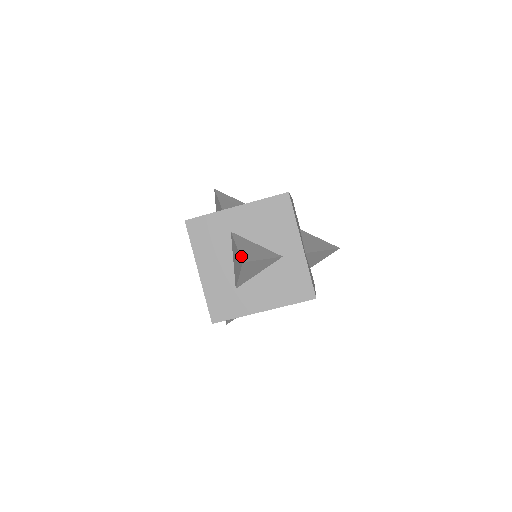
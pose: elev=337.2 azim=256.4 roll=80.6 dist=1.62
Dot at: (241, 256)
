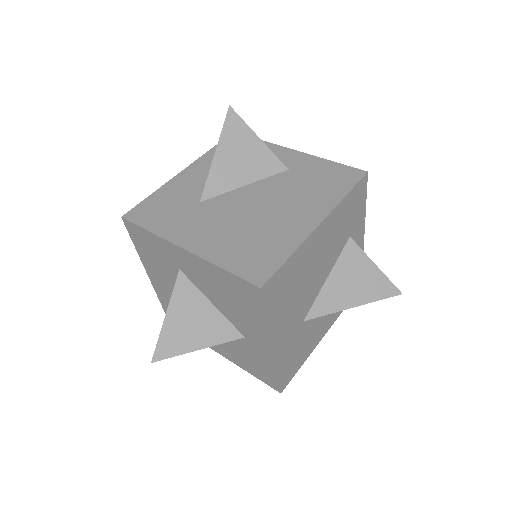
Dot at: (157, 345)
